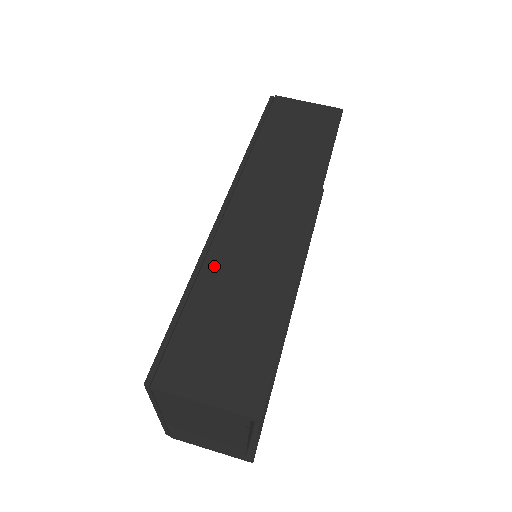
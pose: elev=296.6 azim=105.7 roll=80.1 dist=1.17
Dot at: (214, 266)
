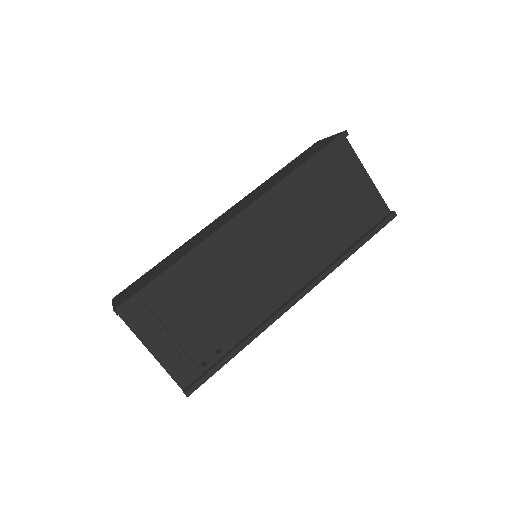
Dot at: (181, 247)
